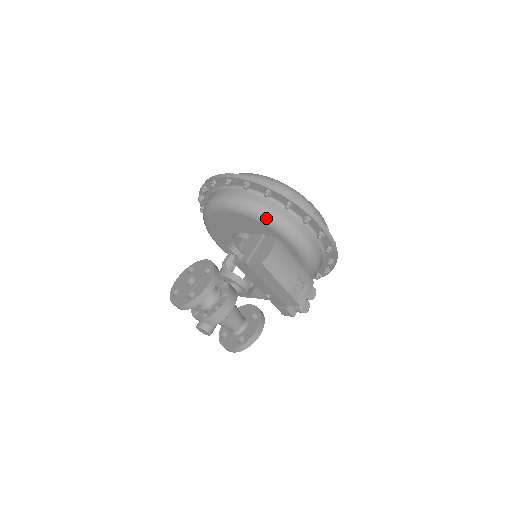
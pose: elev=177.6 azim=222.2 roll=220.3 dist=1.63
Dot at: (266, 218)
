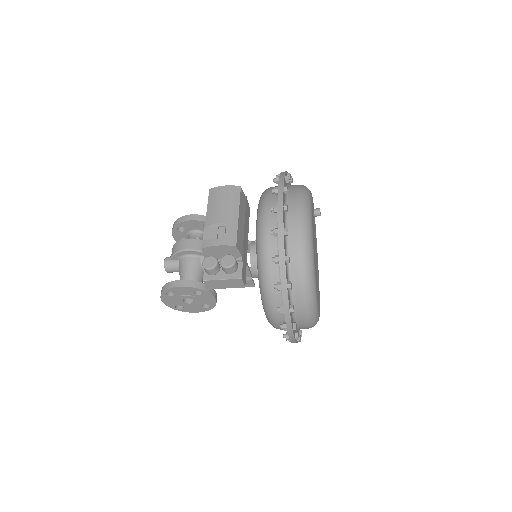
Dot at: occluded
